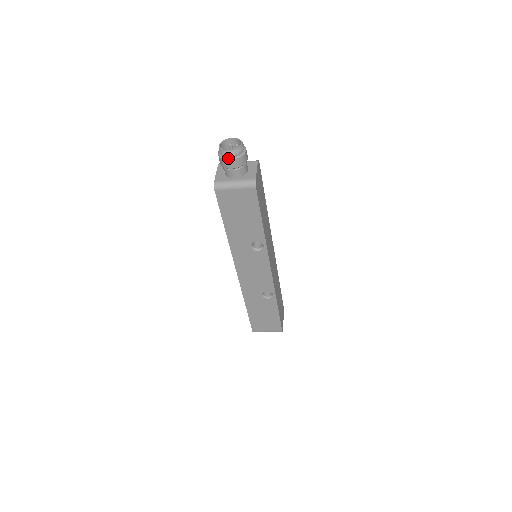
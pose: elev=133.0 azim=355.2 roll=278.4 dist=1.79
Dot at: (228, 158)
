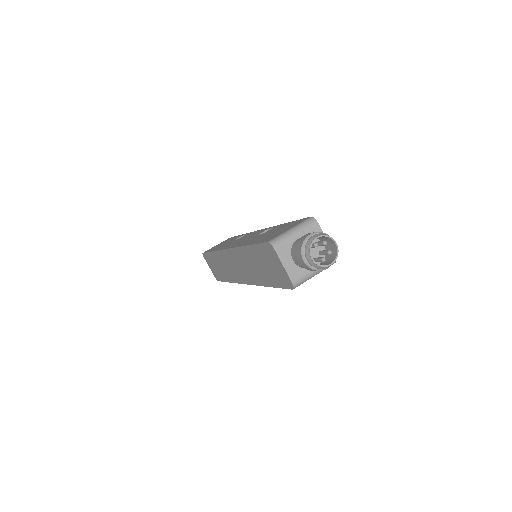
Dot at: (325, 268)
